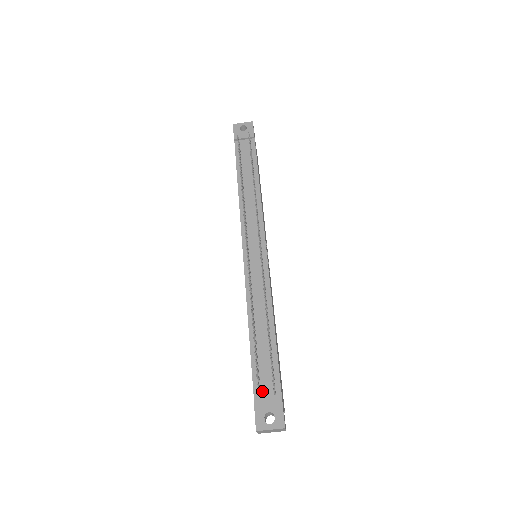
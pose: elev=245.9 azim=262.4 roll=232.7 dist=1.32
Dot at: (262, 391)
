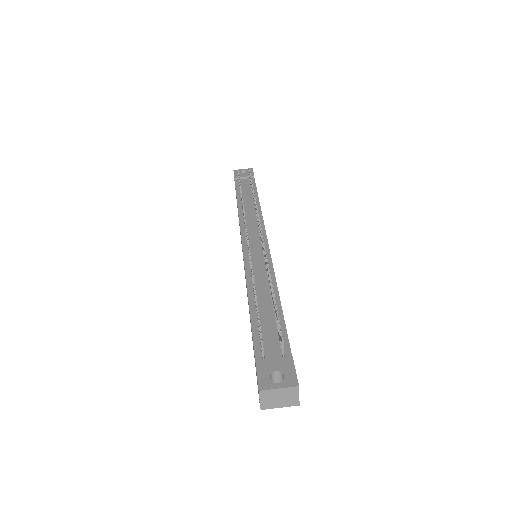
Dot at: (266, 353)
